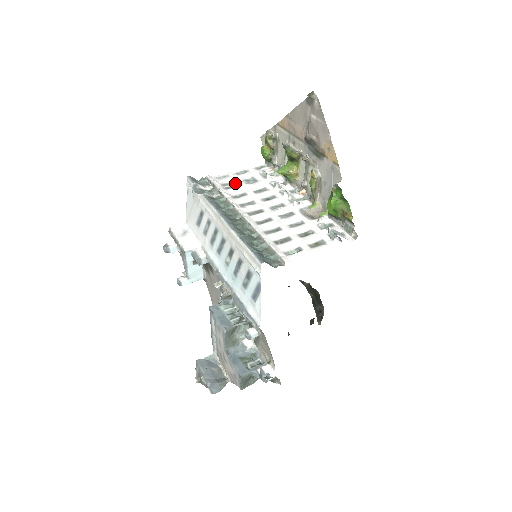
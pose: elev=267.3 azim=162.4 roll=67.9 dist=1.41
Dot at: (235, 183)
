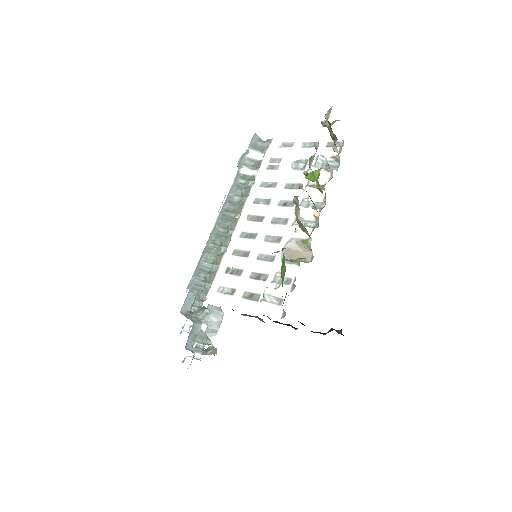
Dot at: (282, 163)
